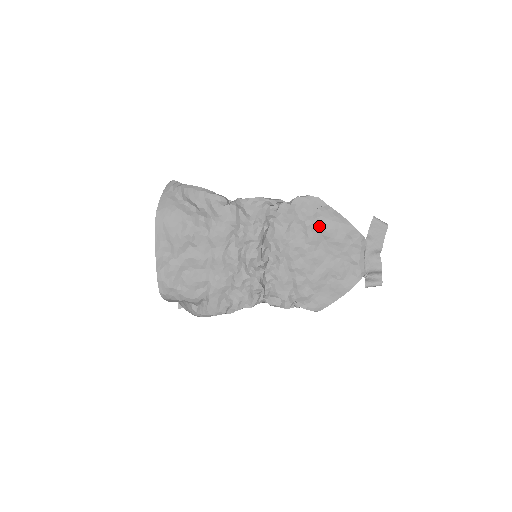
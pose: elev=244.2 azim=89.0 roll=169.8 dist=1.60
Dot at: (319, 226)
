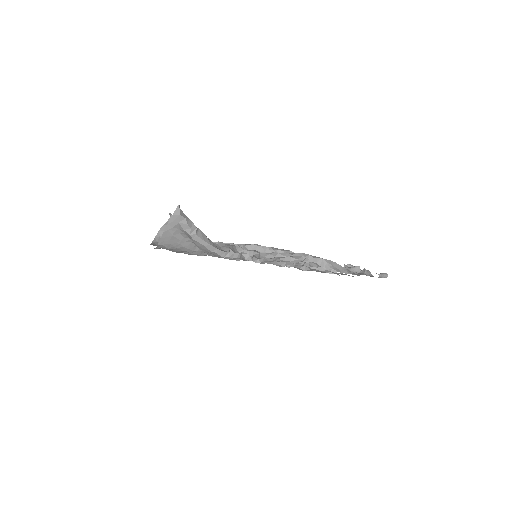
Dot at: occluded
